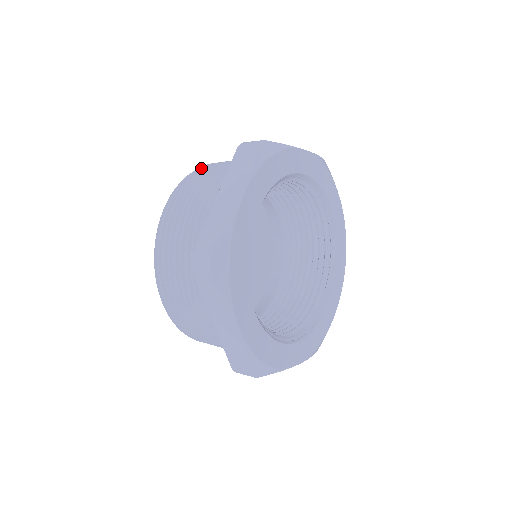
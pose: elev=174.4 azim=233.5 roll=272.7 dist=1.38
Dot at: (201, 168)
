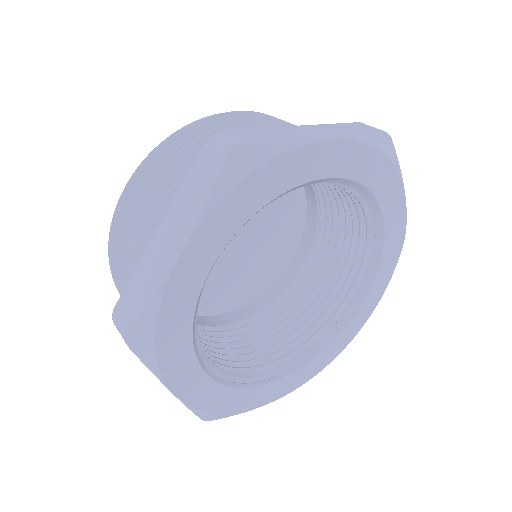
Dot at: (185, 129)
